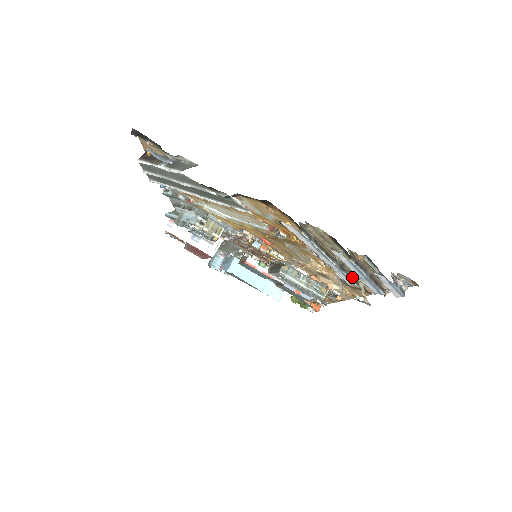
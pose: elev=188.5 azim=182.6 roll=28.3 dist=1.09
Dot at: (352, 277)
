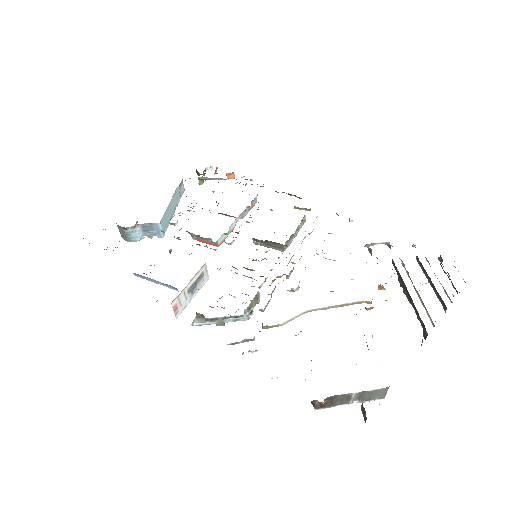
Dot at: (403, 265)
